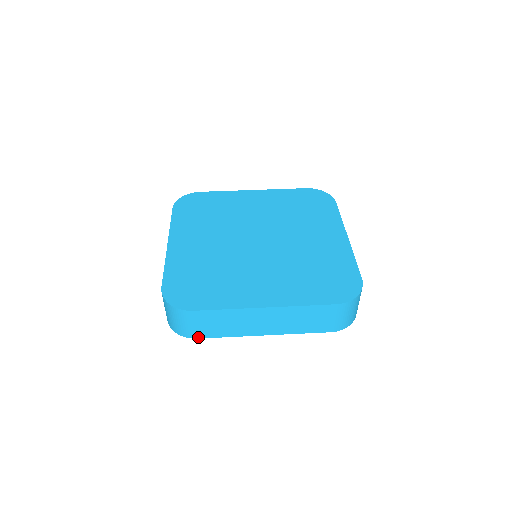
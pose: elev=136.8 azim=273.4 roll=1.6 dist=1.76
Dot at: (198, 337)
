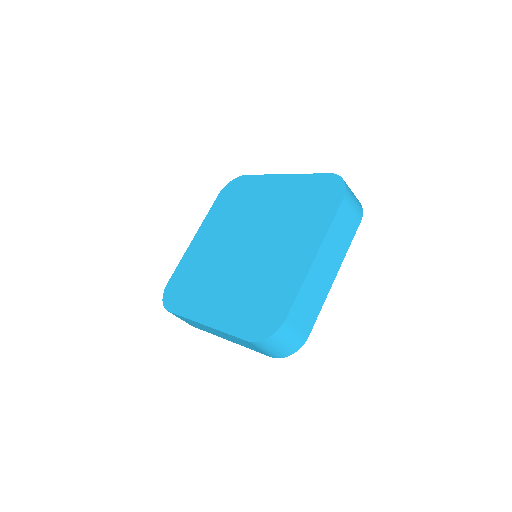
Dot at: occluded
